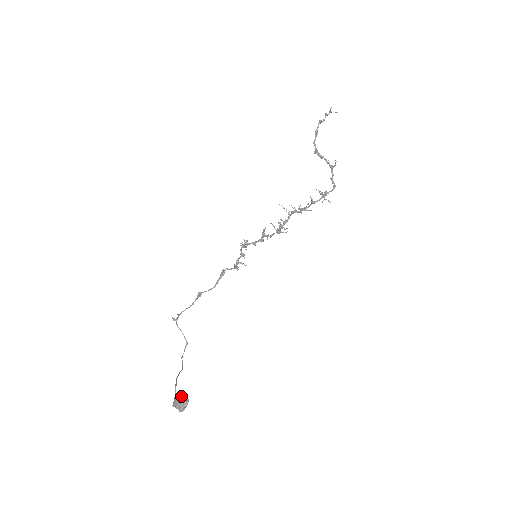
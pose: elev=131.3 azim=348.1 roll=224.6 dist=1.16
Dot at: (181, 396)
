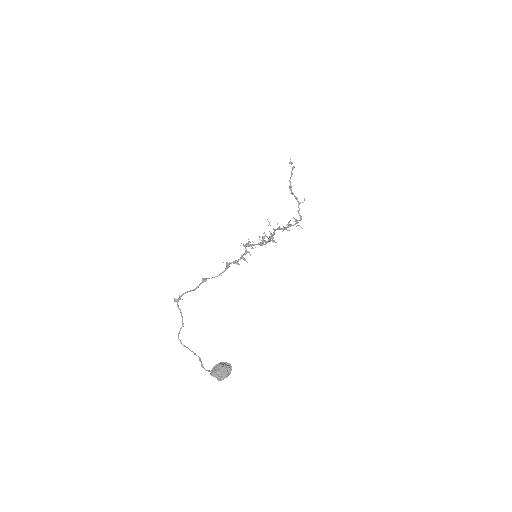
Dot at: (227, 364)
